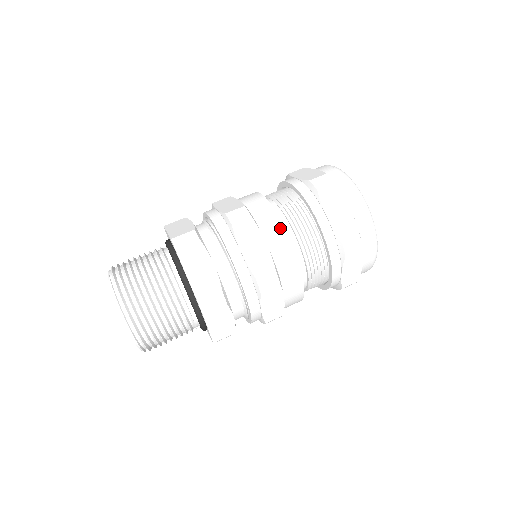
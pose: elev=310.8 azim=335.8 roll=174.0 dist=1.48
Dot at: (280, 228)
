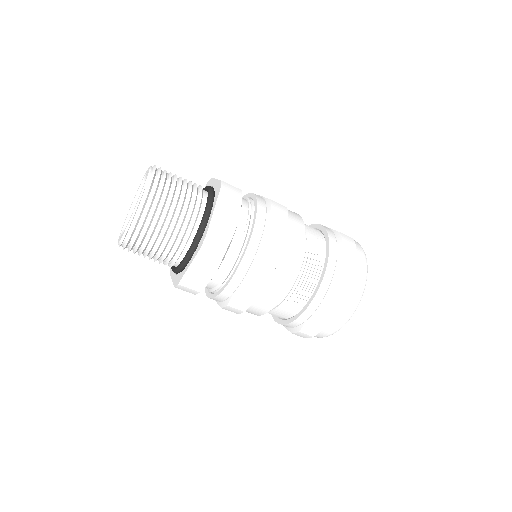
Dot at: (278, 297)
